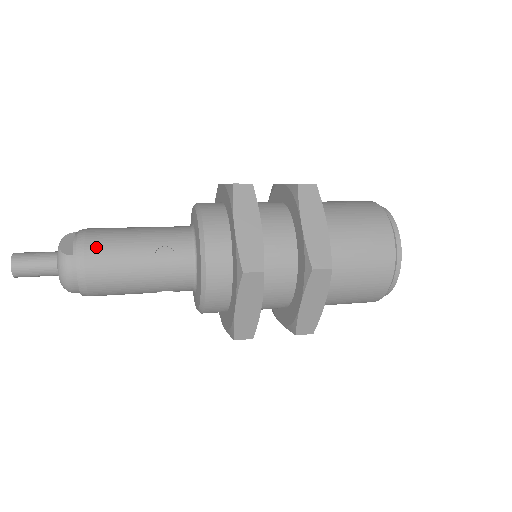
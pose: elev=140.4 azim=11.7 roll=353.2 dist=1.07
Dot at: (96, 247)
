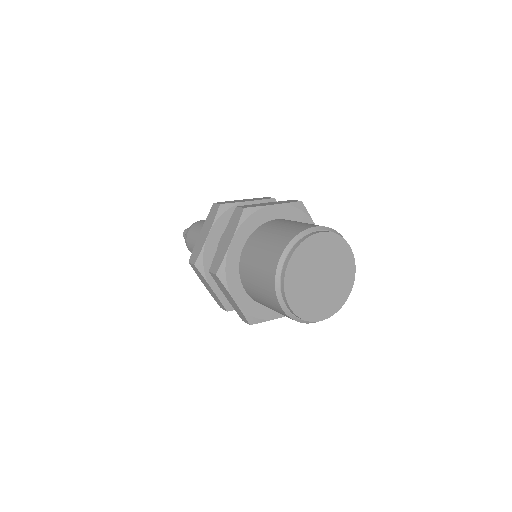
Dot at: (191, 231)
